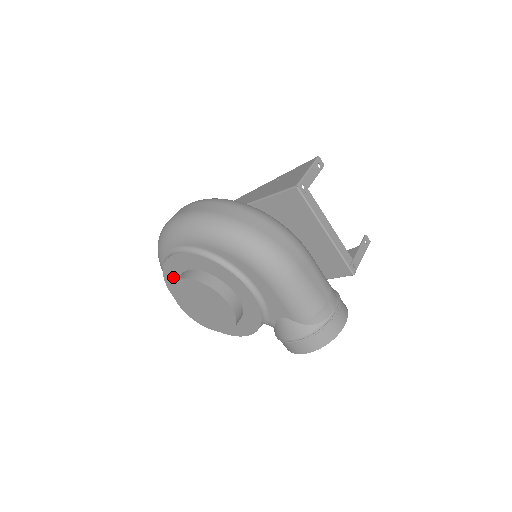
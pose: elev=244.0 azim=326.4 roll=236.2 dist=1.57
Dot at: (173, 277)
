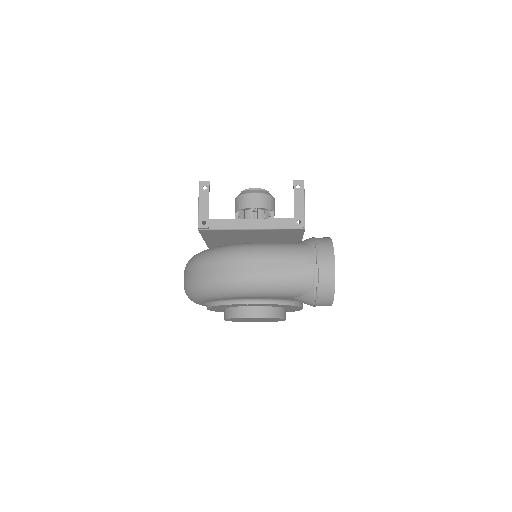
Dot at: occluded
